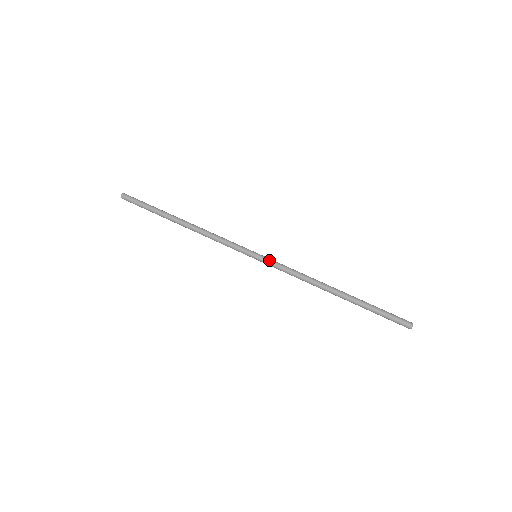
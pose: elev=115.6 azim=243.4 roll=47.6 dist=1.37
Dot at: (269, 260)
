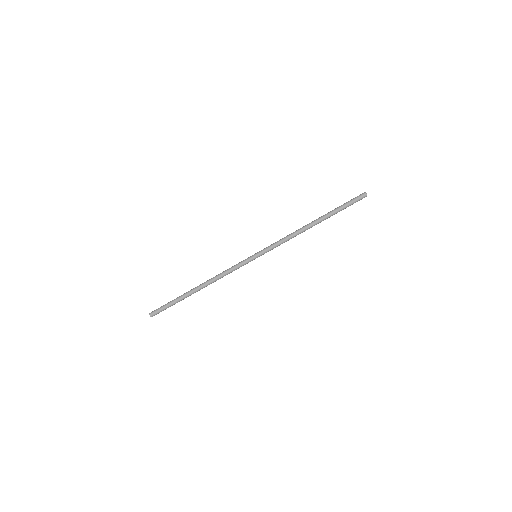
Dot at: (266, 251)
